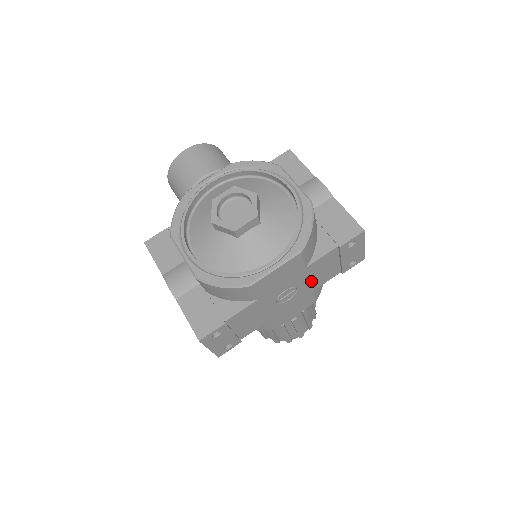
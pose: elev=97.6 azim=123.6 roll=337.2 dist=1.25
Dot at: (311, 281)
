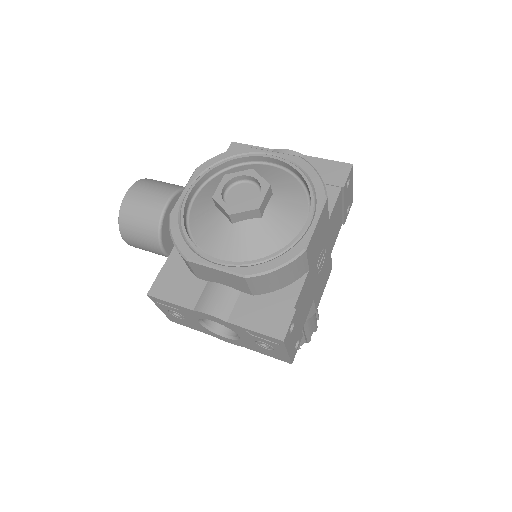
Dot at: (330, 239)
